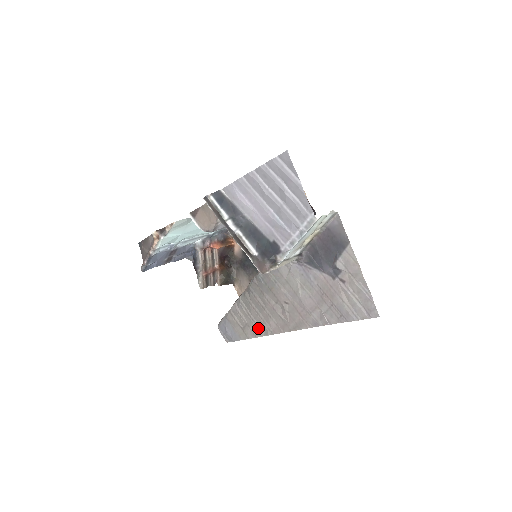
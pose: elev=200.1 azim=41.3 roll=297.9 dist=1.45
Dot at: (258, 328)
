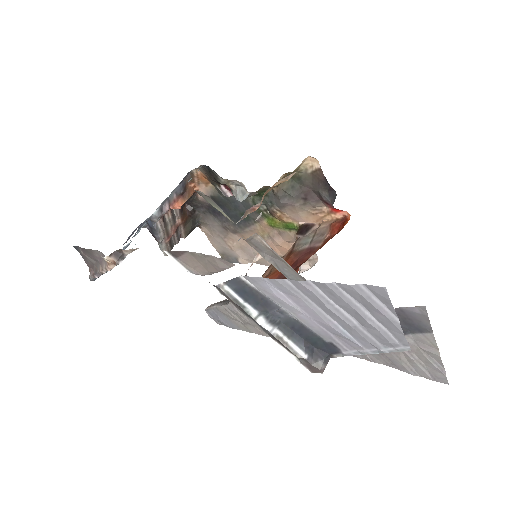
Dot at: occluded
